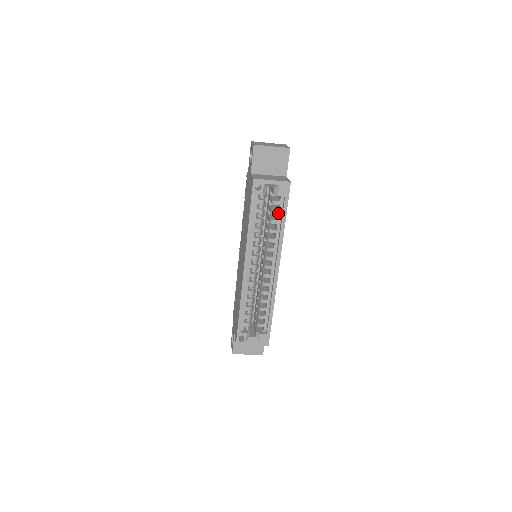
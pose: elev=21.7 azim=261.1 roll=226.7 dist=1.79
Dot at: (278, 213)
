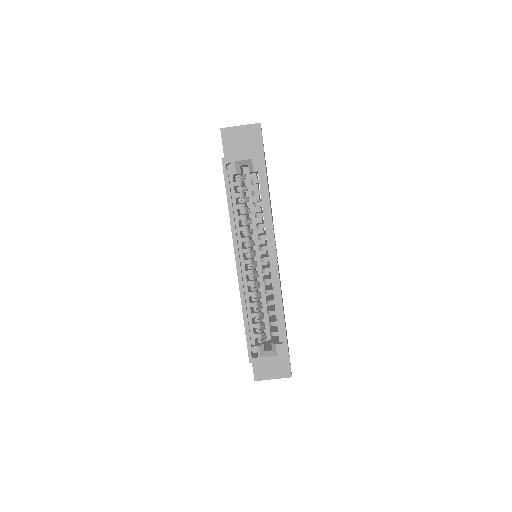
Dot at: (260, 193)
